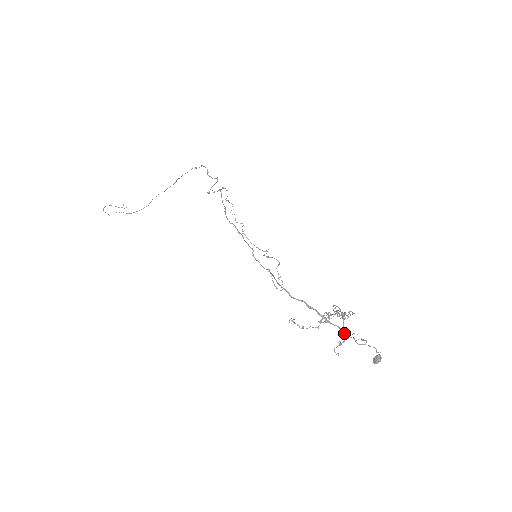
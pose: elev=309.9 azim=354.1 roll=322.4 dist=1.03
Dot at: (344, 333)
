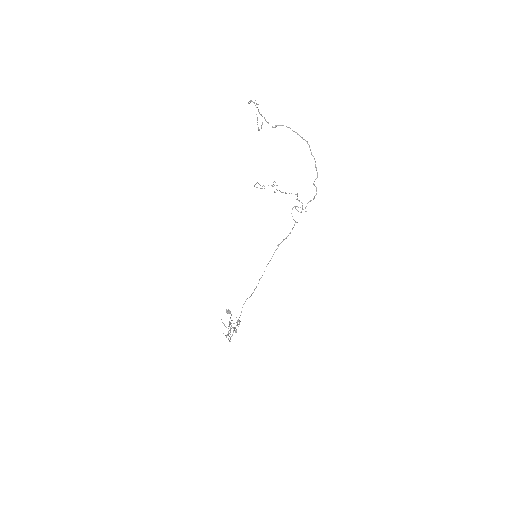
Dot at: (228, 335)
